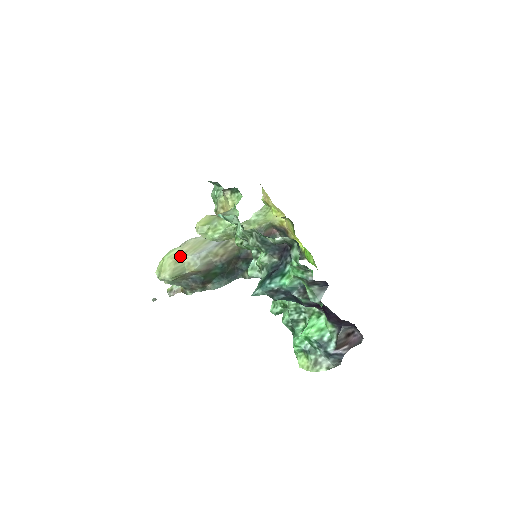
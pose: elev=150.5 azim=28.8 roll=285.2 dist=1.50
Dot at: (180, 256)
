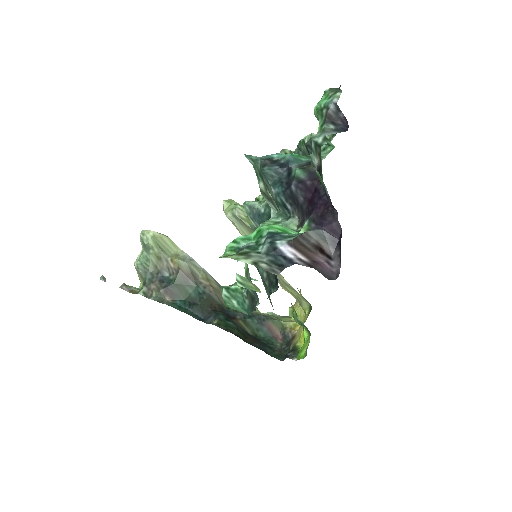
Dot at: occluded
